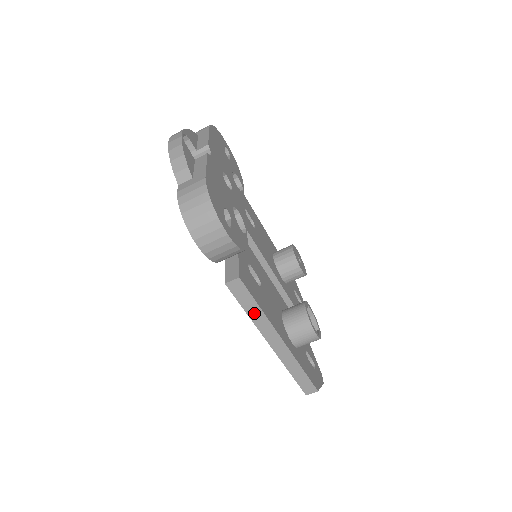
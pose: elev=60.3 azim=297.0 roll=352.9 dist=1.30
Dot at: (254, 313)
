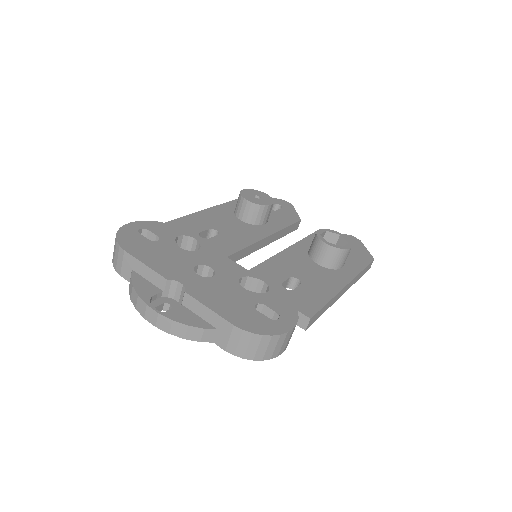
Dot at: (327, 307)
